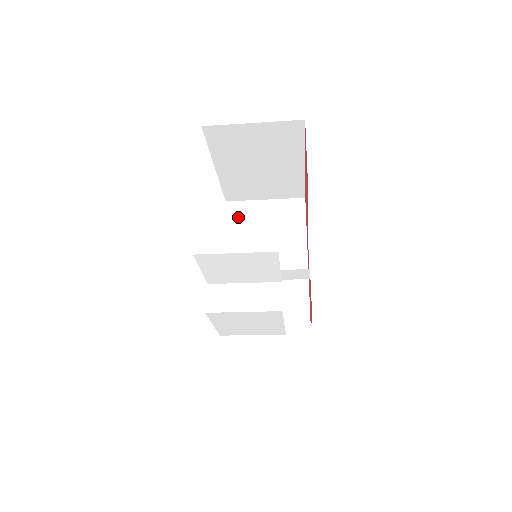
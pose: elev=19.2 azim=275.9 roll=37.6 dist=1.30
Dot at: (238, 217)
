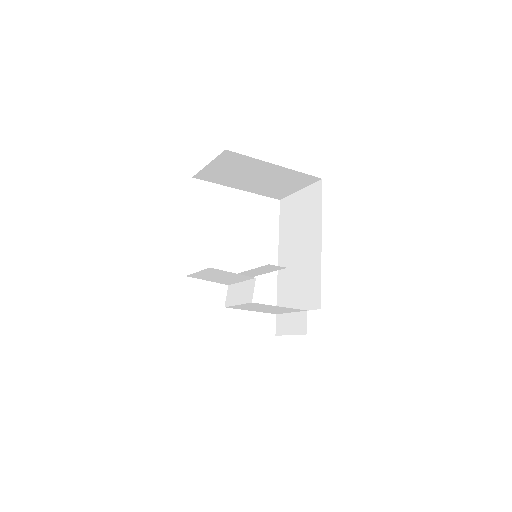
Dot at: (286, 212)
